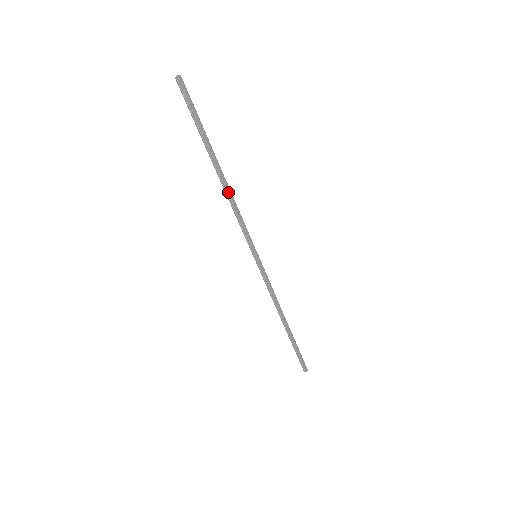
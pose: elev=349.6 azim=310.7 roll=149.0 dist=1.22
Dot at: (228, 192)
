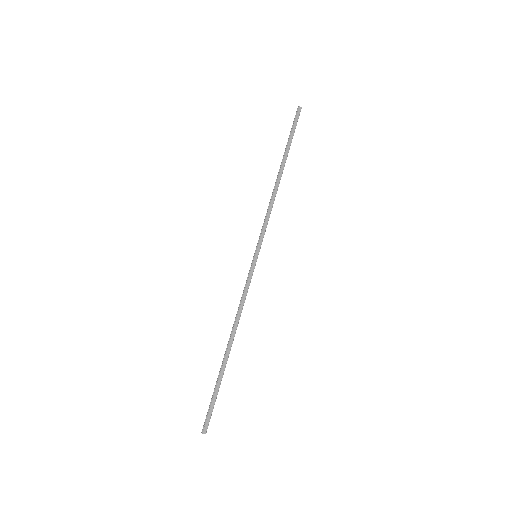
Dot at: (274, 190)
